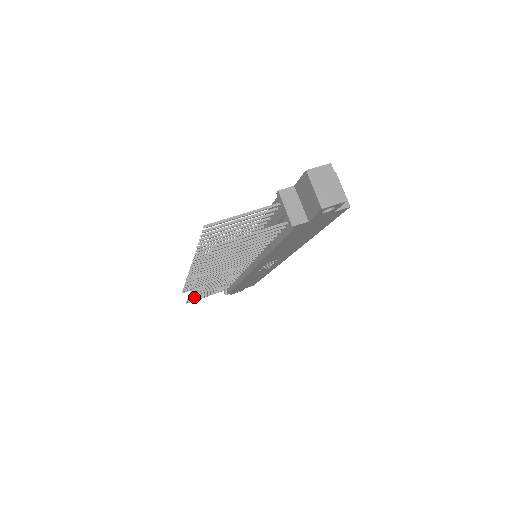
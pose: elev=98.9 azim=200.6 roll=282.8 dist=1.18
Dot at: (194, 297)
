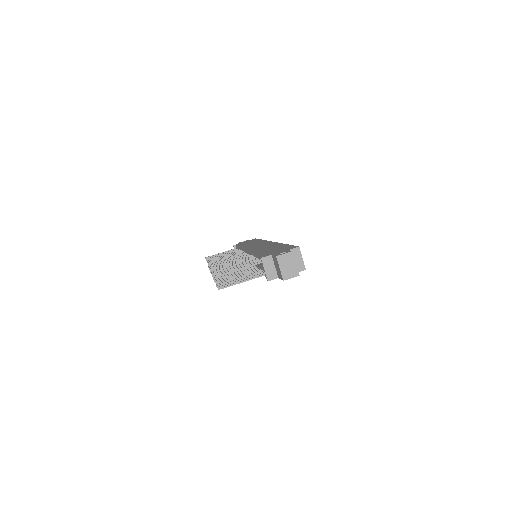
Dot at: occluded
